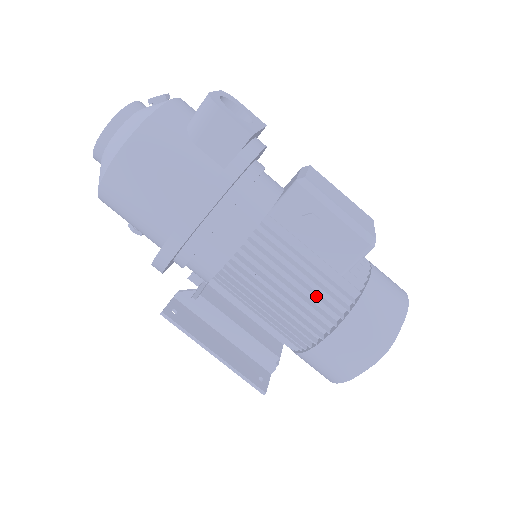
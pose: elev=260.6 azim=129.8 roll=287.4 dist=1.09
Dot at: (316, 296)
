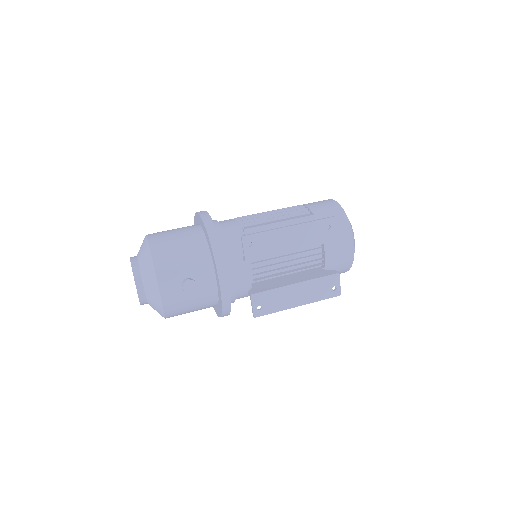
Dot at: occluded
